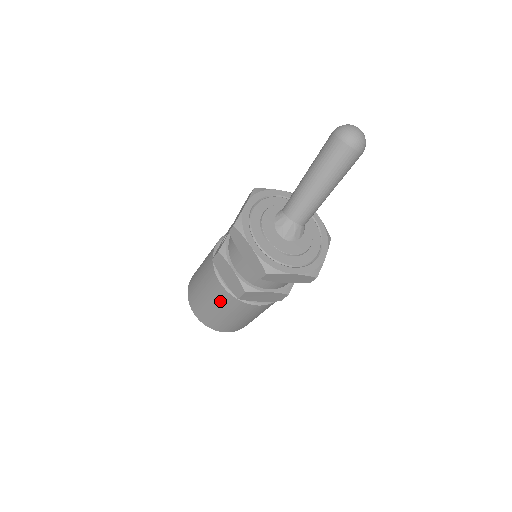
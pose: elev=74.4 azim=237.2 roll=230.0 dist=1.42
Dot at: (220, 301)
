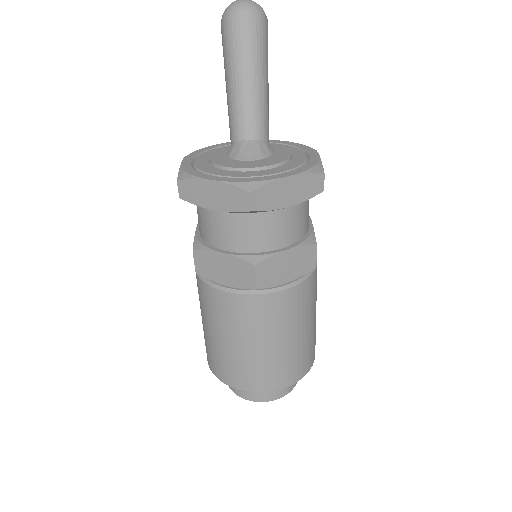
Dot at: (242, 323)
